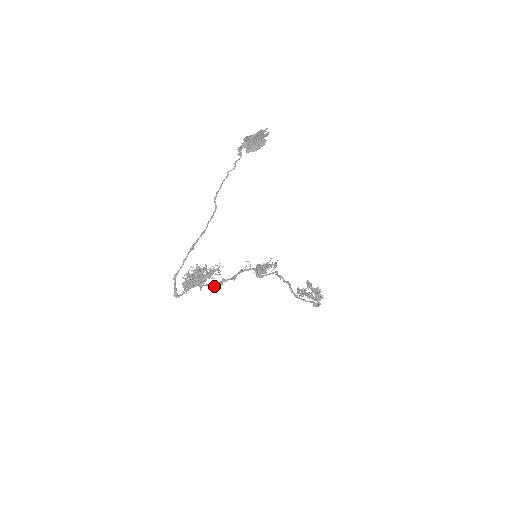
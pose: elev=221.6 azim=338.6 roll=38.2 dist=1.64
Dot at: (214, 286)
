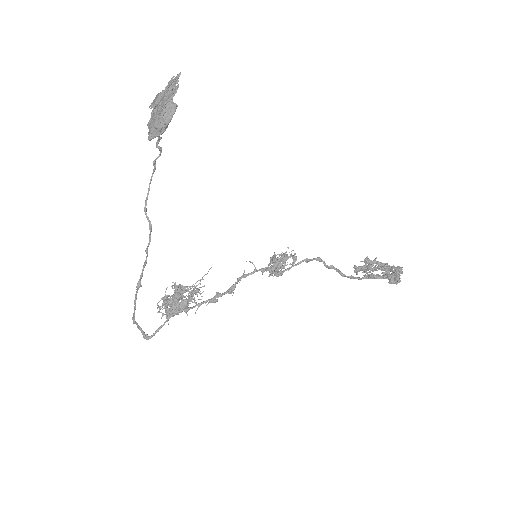
Dot at: (206, 305)
